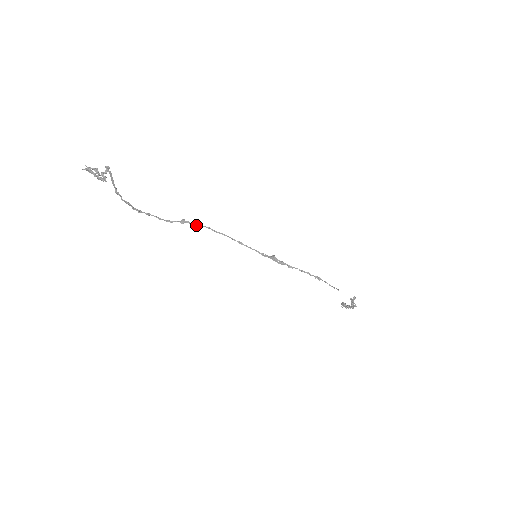
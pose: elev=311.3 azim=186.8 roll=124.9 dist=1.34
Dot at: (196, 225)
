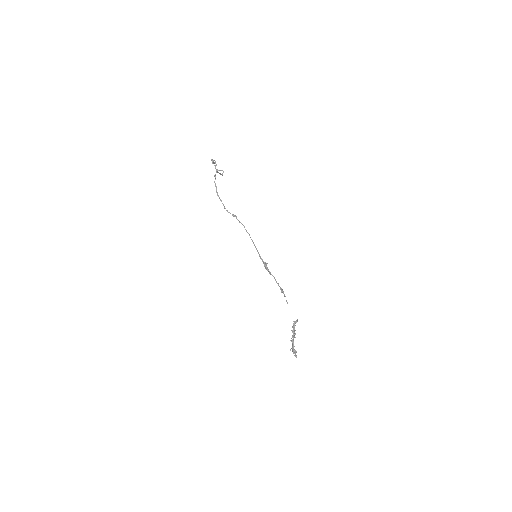
Dot at: (239, 221)
